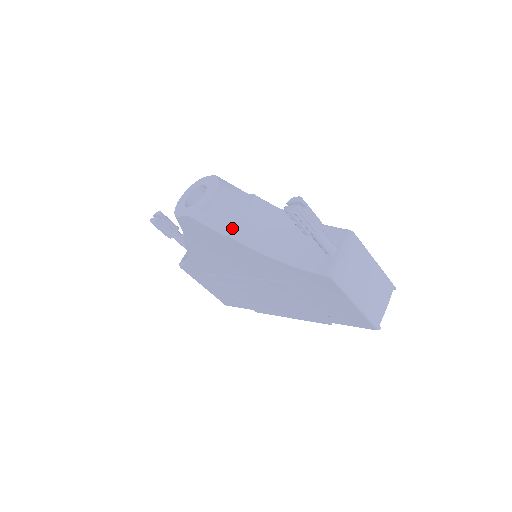
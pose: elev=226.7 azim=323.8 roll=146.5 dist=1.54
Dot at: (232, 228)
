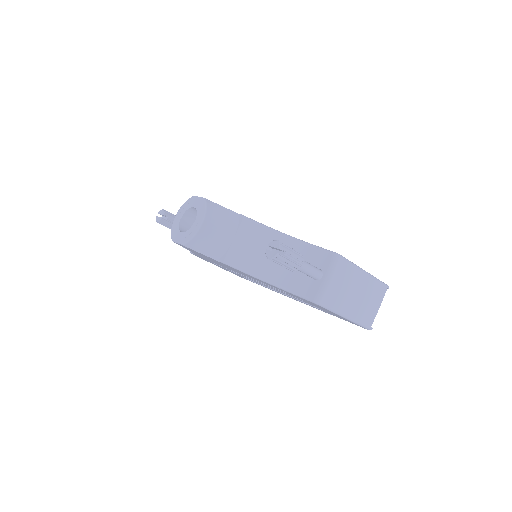
Dot at: (224, 254)
